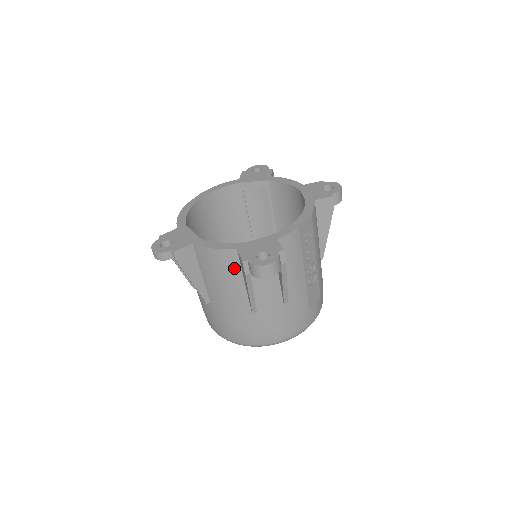
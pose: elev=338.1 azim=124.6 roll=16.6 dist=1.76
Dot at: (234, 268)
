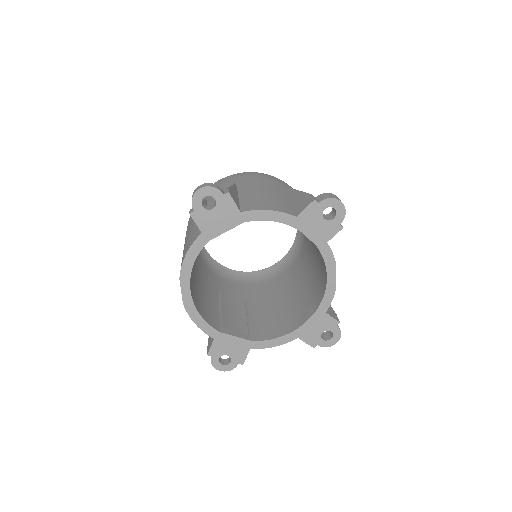
Dot at: occluded
